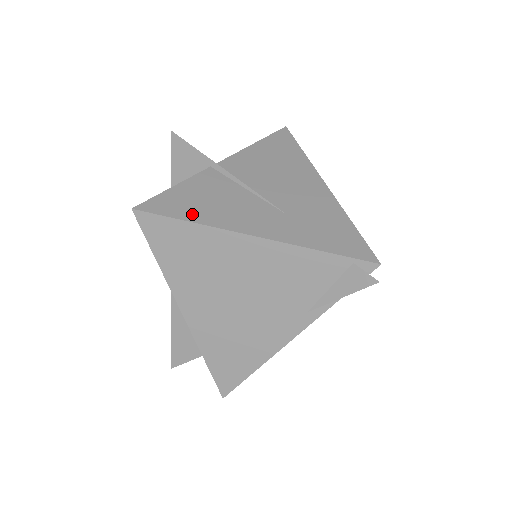
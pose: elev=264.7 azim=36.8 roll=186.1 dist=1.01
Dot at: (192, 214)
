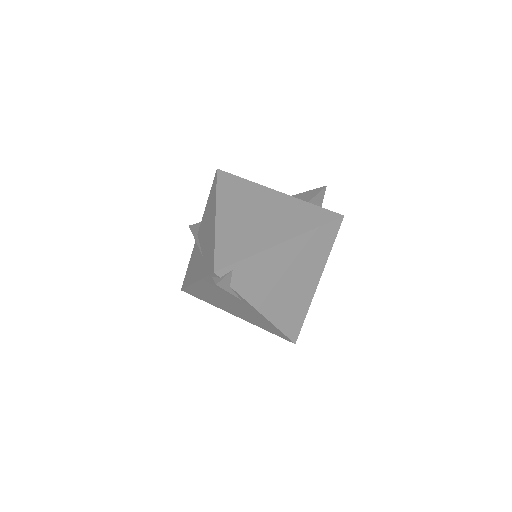
Dot at: (188, 281)
